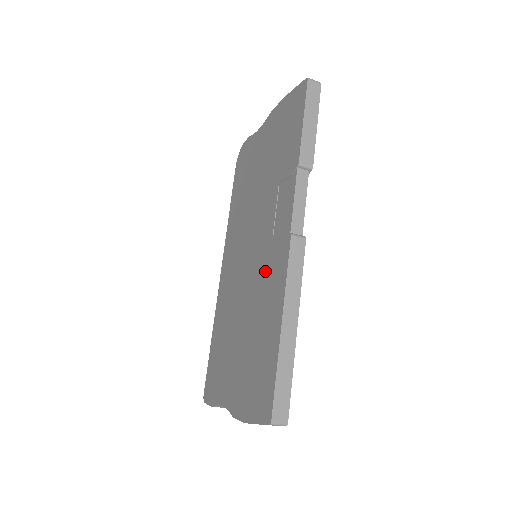
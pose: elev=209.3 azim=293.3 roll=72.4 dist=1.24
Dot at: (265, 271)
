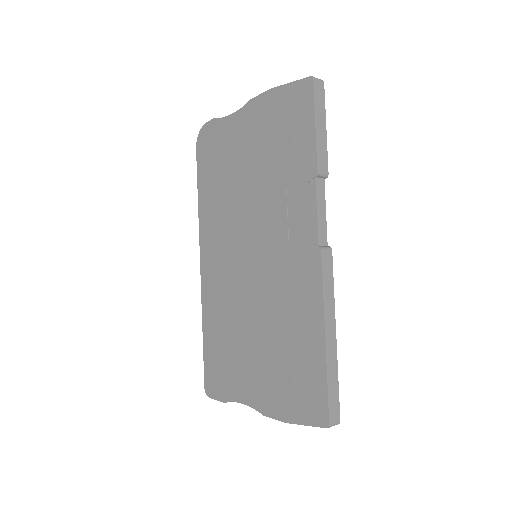
Dot at: (284, 279)
